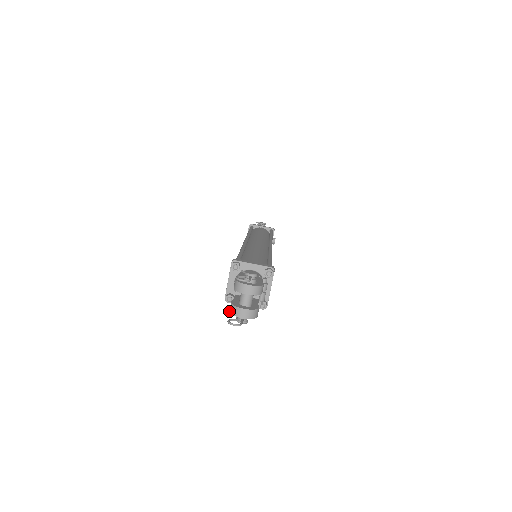
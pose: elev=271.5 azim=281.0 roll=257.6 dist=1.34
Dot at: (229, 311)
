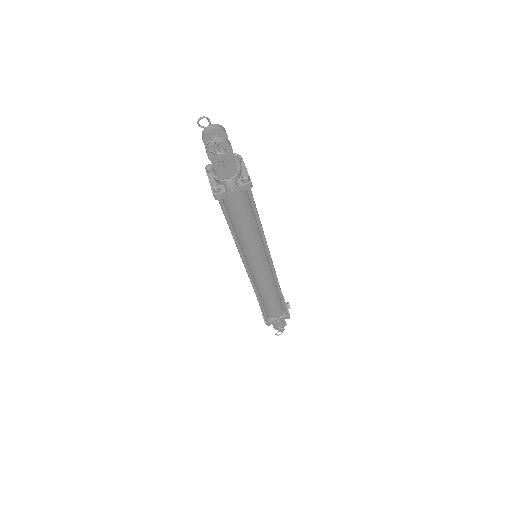
Dot at: (207, 155)
